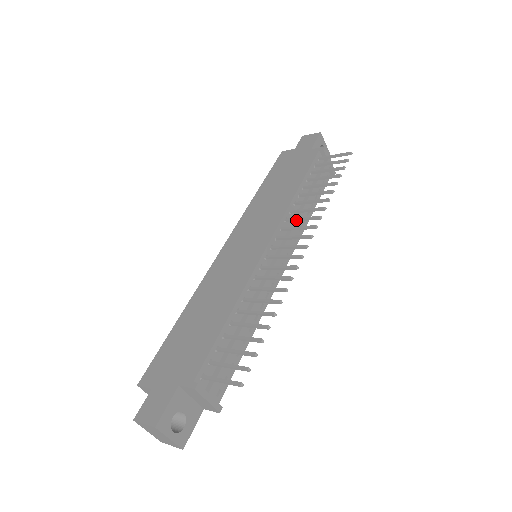
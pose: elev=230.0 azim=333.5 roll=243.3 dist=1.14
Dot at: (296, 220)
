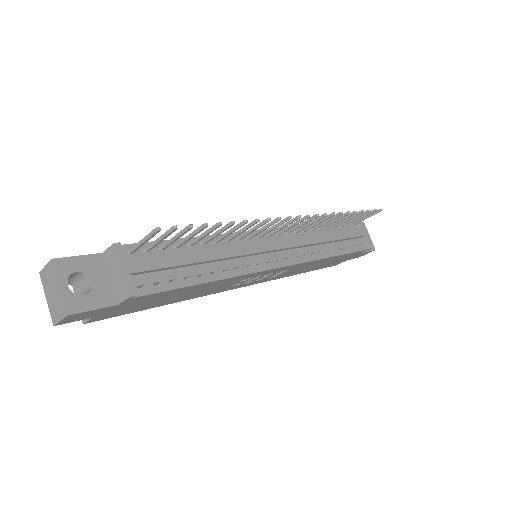
Dot at: (304, 226)
